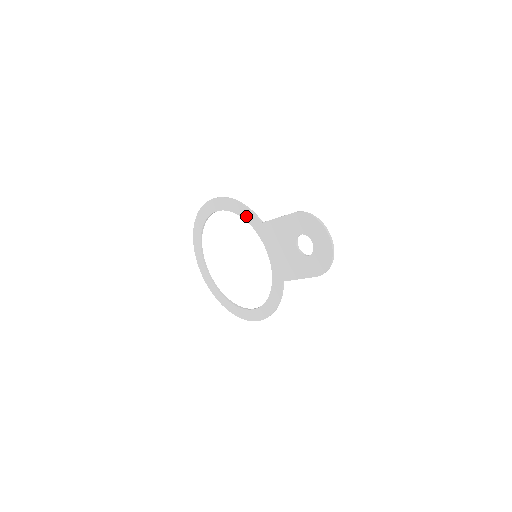
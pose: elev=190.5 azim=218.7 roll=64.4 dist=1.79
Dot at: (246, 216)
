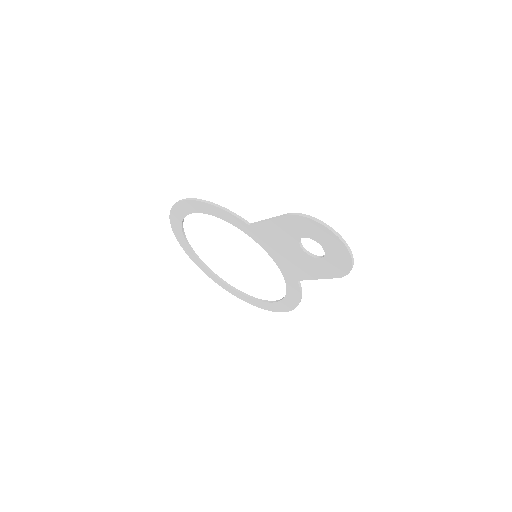
Dot at: (227, 219)
